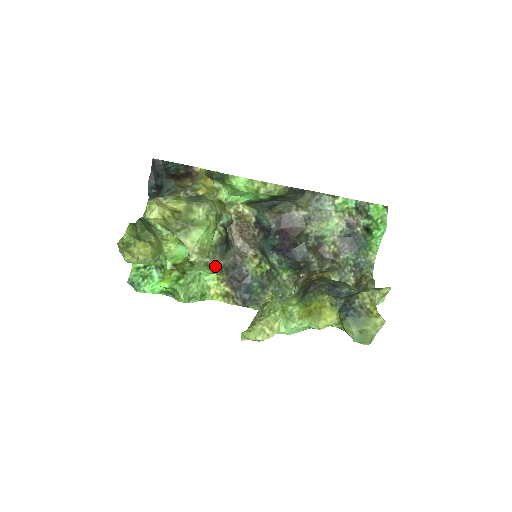
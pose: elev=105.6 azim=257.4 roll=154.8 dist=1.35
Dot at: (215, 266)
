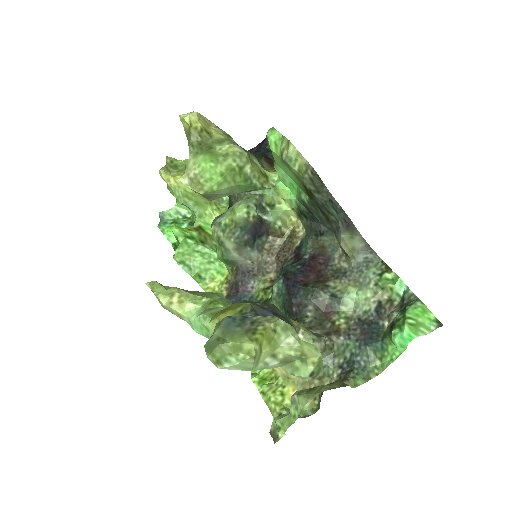
Dot at: (226, 251)
